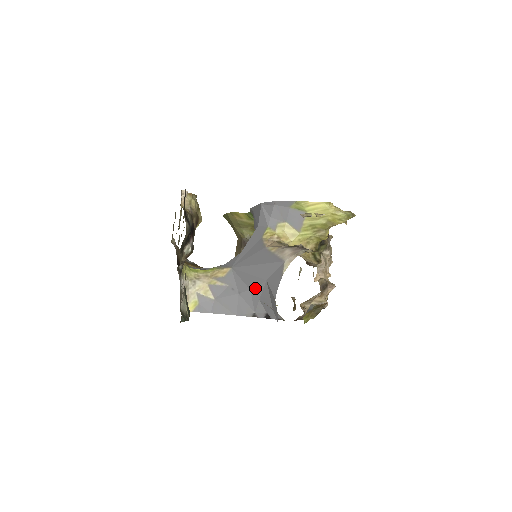
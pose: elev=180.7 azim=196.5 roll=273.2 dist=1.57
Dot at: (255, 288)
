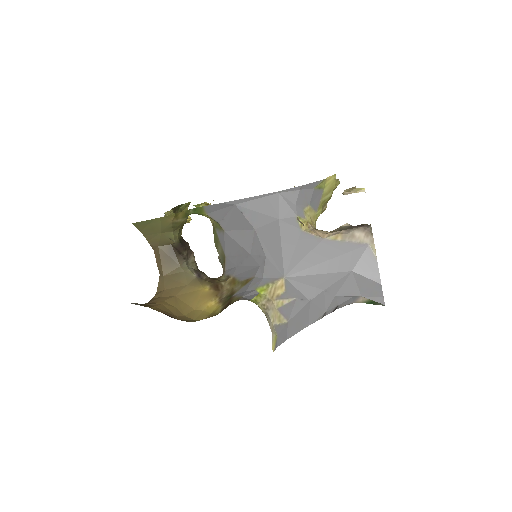
Dot at: (333, 285)
